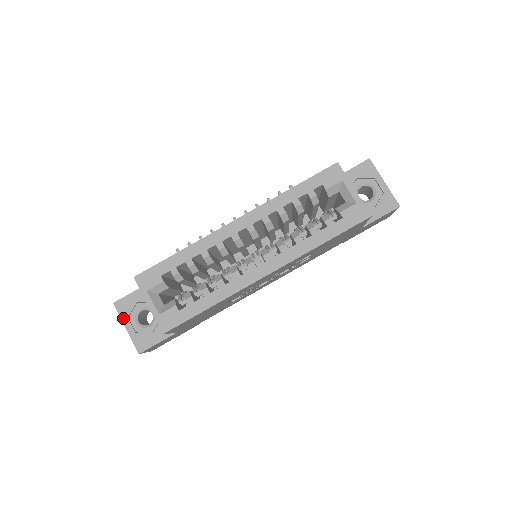
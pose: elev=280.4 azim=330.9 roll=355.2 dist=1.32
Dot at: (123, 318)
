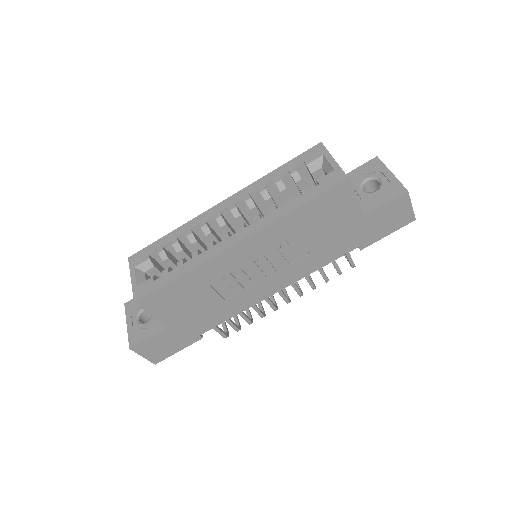
Dot at: (127, 316)
